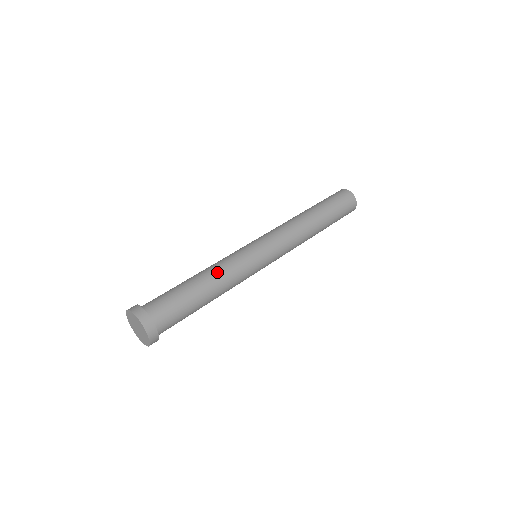
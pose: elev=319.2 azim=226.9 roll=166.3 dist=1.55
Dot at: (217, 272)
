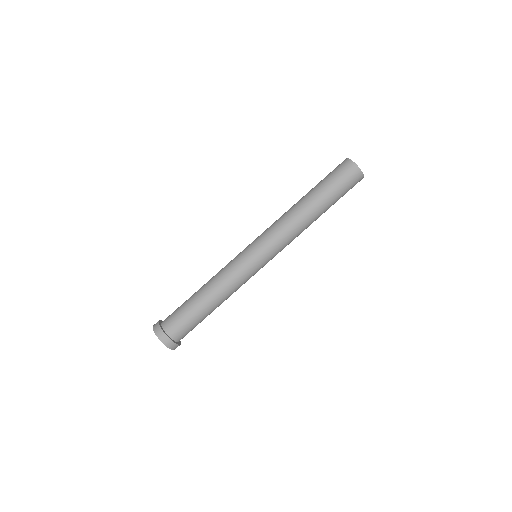
Dot at: (215, 283)
